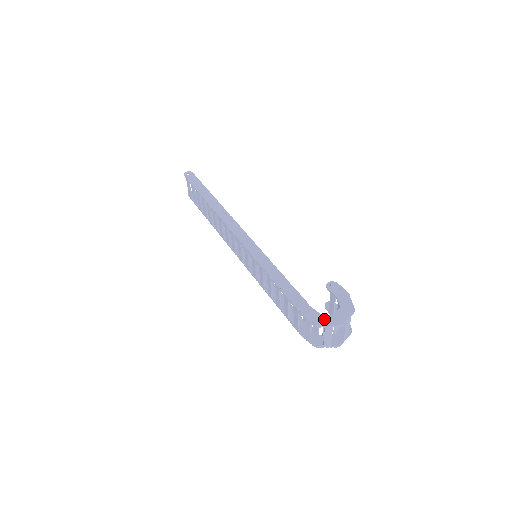
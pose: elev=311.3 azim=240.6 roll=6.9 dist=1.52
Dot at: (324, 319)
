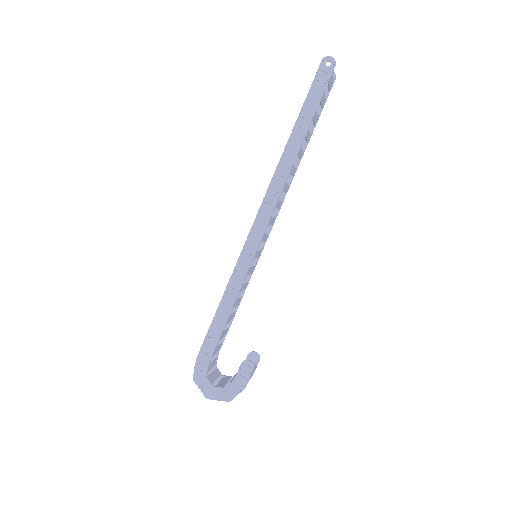
Dot at: (203, 381)
